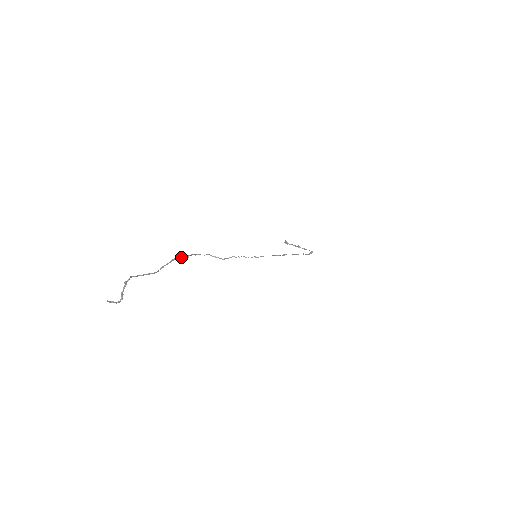
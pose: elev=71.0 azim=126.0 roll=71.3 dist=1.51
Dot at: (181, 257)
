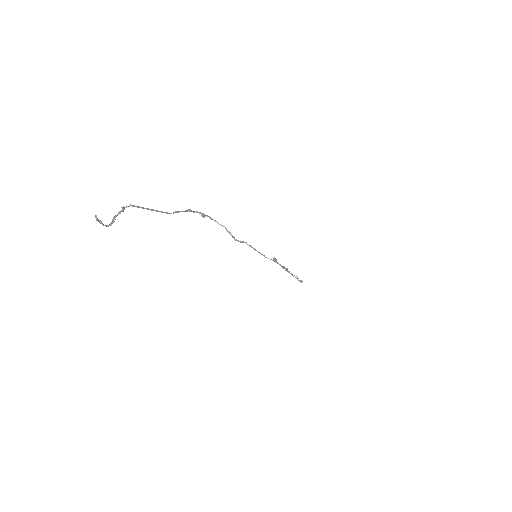
Dot at: (198, 212)
